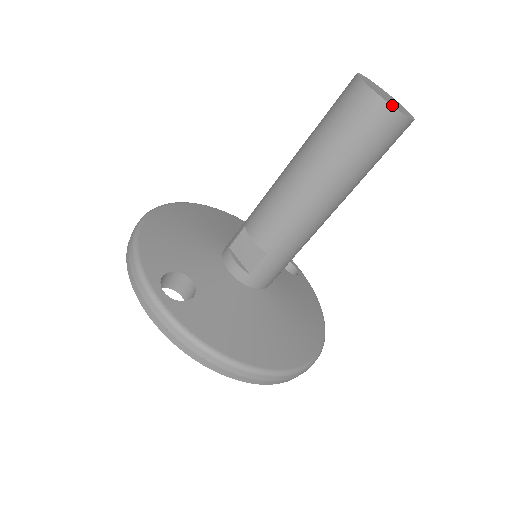
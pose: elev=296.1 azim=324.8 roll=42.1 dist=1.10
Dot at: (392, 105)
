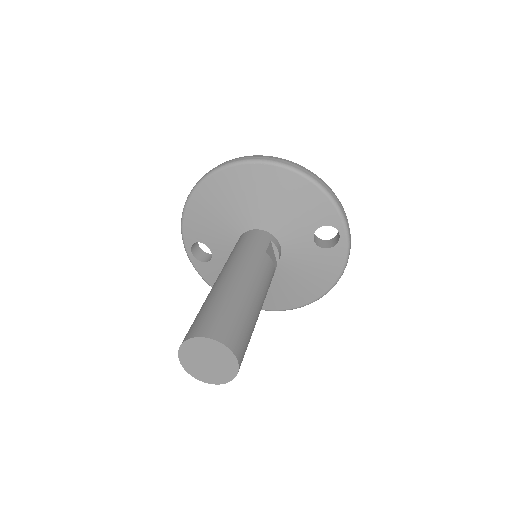
Dot at: (194, 376)
